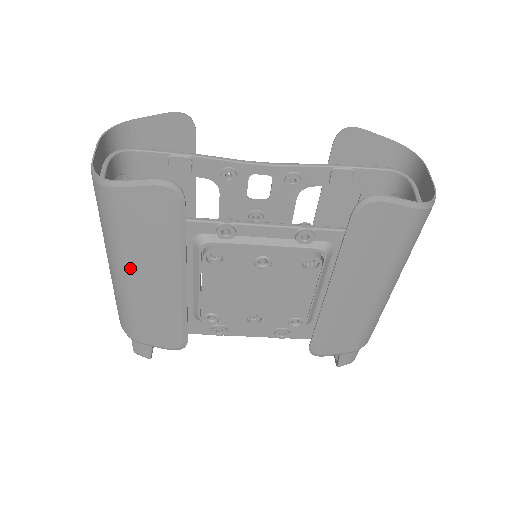
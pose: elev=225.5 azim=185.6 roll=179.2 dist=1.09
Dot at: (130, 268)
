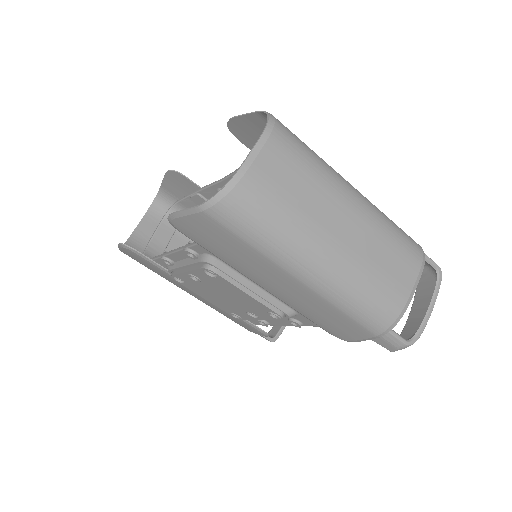
Dot at: occluded
